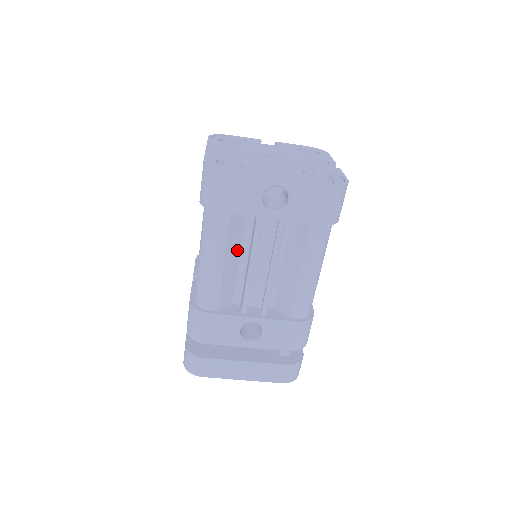
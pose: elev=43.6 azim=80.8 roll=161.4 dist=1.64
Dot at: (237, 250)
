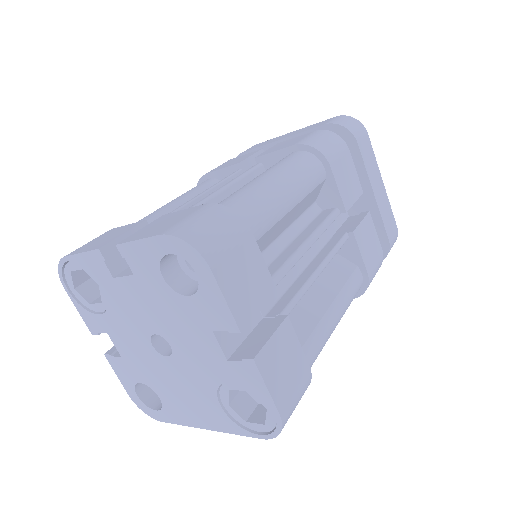
Dot at: occluded
